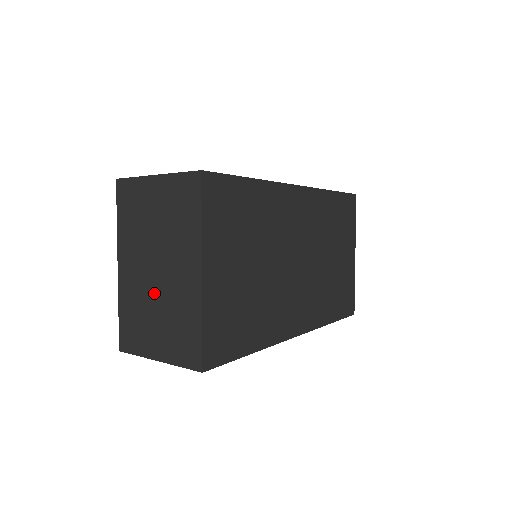
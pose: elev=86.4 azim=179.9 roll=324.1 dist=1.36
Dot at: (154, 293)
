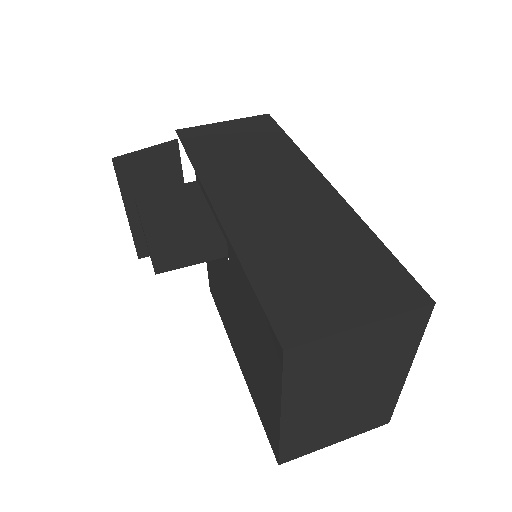
Dot at: (340, 410)
